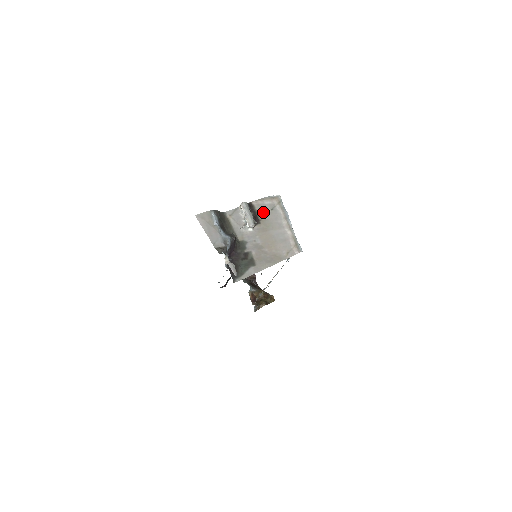
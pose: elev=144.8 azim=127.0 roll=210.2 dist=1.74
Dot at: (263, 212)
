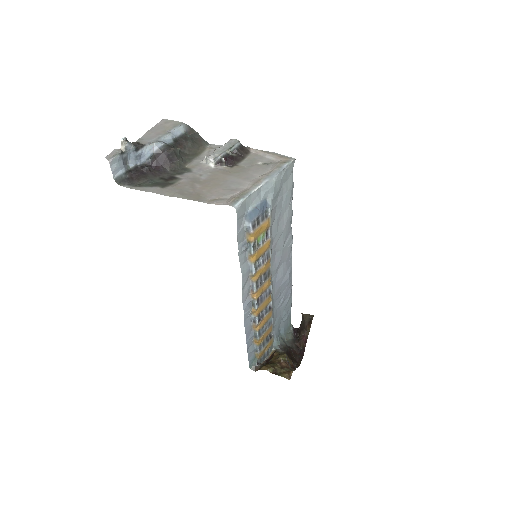
Dot at: (251, 161)
